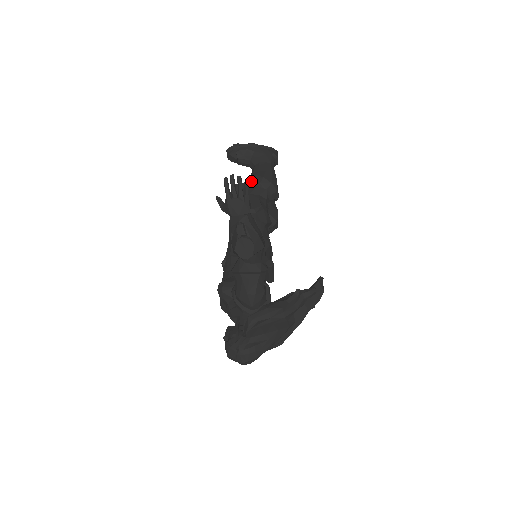
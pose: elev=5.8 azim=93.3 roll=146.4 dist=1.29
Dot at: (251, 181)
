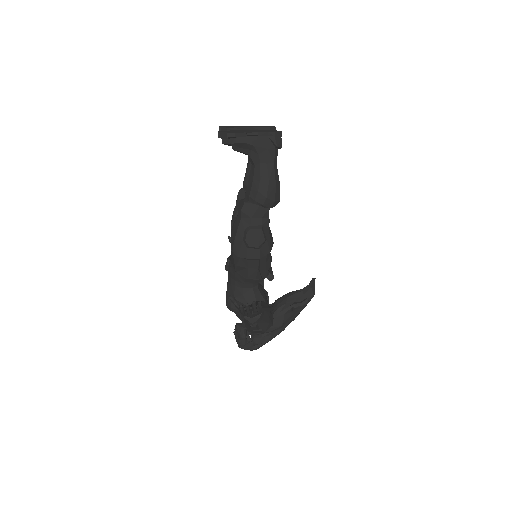
Dot at: (252, 198)
